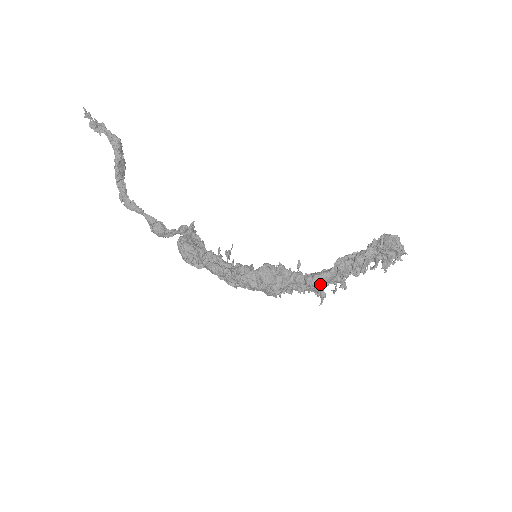
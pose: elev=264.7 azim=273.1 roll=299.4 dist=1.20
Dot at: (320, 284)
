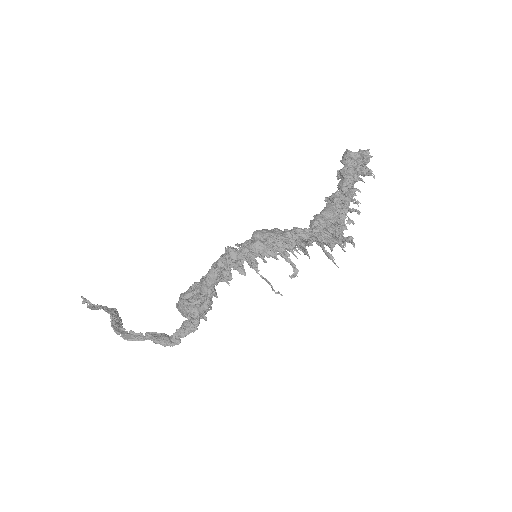
Dot at: (328, 220)
